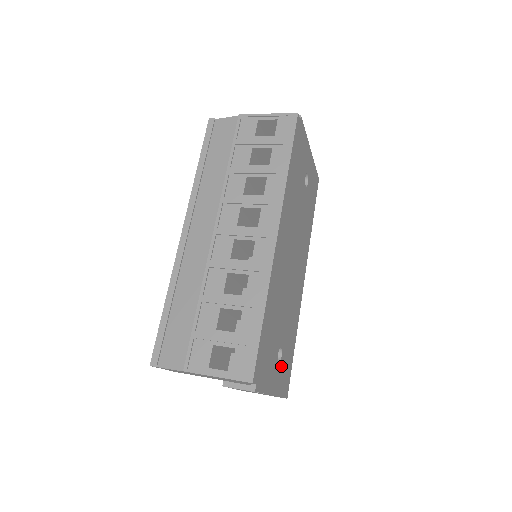
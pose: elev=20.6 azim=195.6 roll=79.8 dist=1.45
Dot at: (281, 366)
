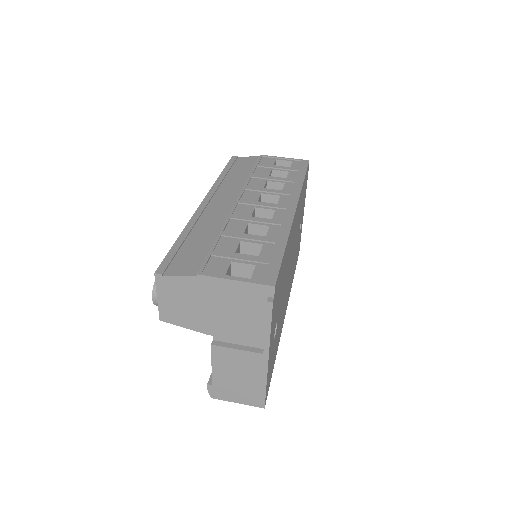
Dot at: (273, 348)
